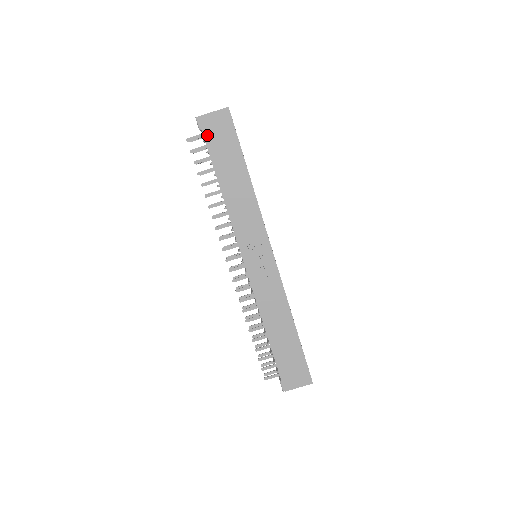
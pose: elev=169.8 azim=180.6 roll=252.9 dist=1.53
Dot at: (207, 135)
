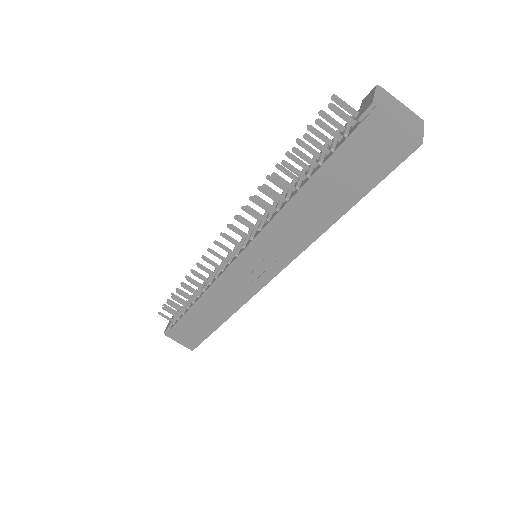
Dot at: (356, 137)
